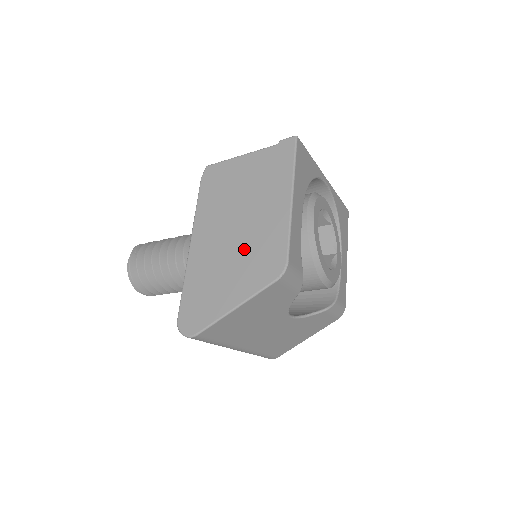
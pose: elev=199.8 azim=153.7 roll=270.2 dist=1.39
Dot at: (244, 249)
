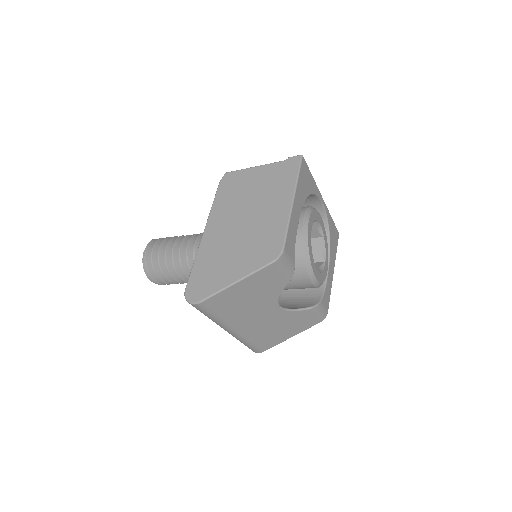
Dot at: (249, 237)
